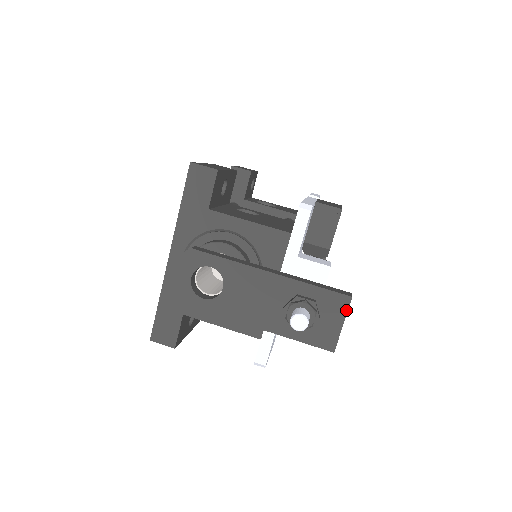
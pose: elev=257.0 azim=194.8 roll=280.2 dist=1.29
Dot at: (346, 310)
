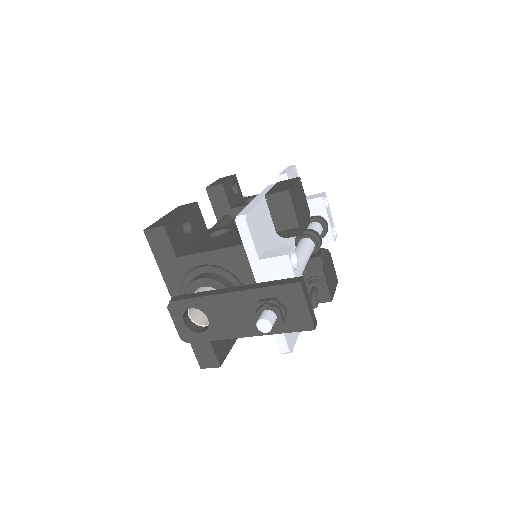
Dot at: (302, 294)
